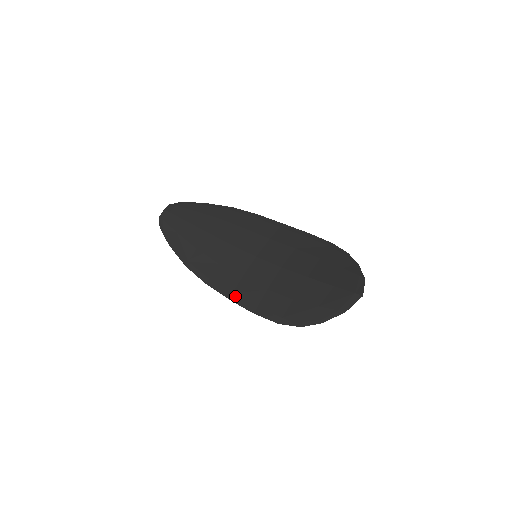
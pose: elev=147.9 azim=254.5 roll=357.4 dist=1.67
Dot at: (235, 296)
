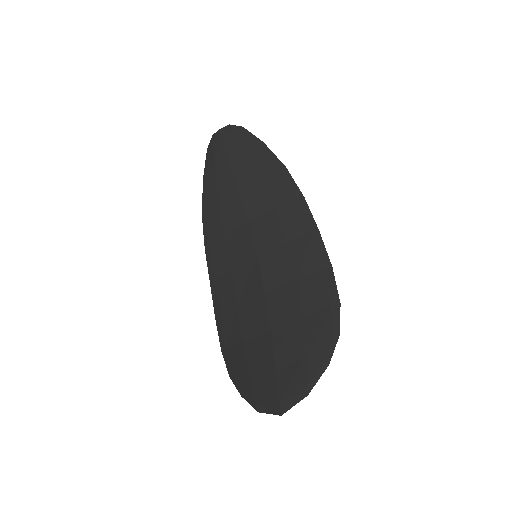
Dot at: (215, 285)
